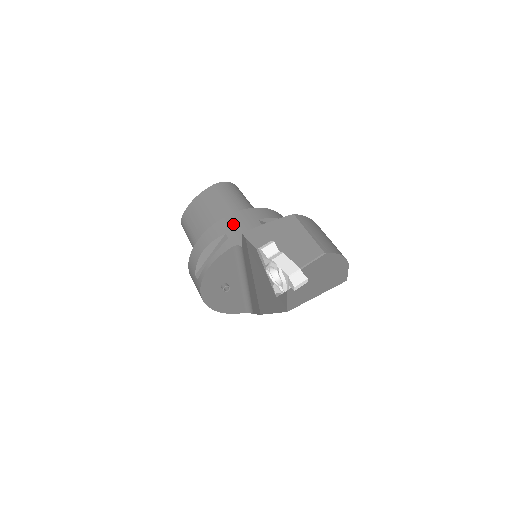
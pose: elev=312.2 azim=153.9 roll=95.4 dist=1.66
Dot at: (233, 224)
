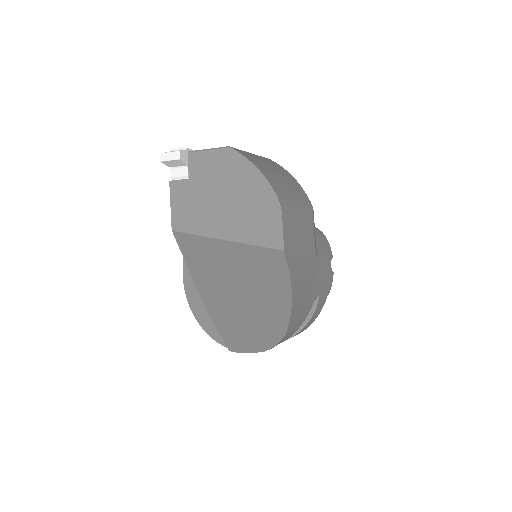
Dot at: occluded
